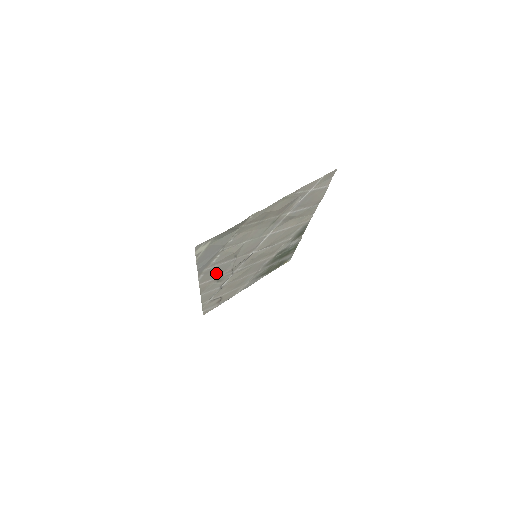
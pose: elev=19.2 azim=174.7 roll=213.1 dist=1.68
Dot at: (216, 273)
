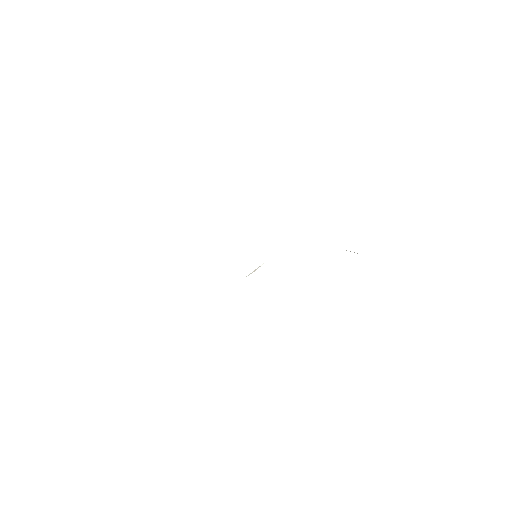
Dot at: occluded
